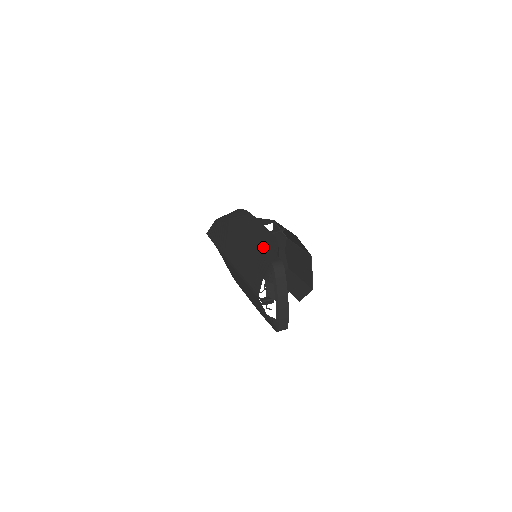
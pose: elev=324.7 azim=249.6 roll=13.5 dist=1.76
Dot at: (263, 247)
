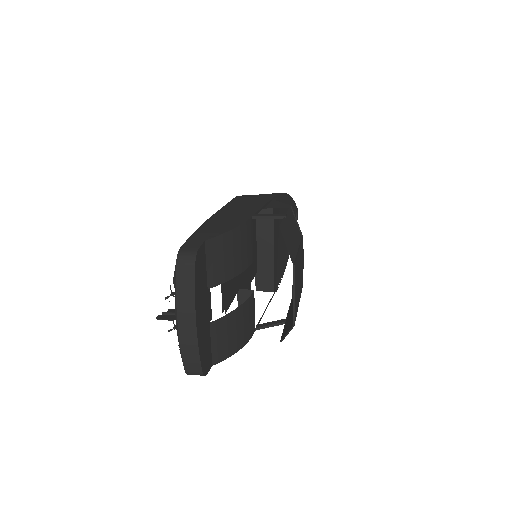
Dot at: (205, 228)
